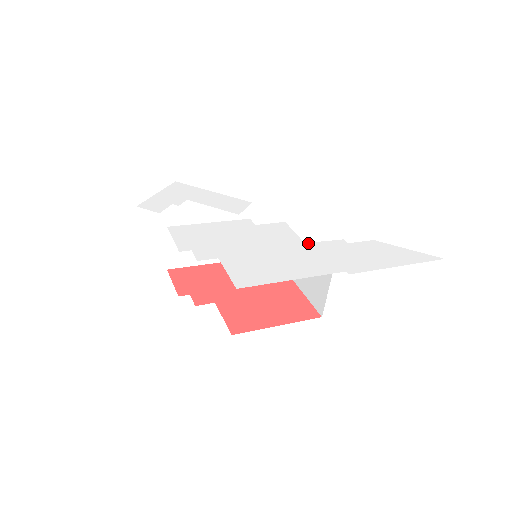
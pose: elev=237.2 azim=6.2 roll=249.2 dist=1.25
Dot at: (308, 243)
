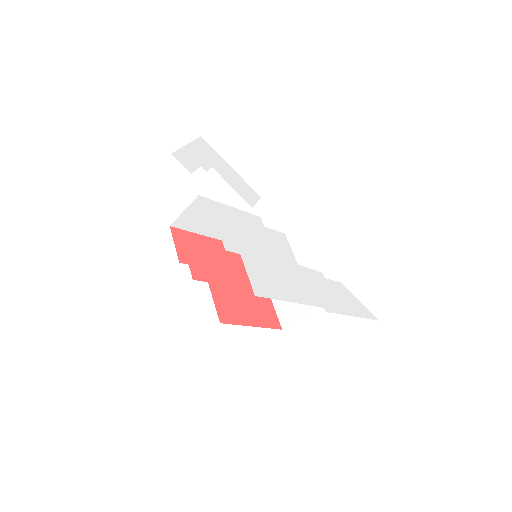
Dot at: (300, 266)
